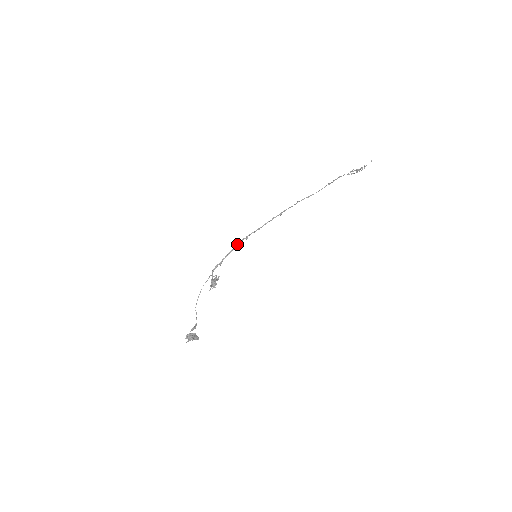
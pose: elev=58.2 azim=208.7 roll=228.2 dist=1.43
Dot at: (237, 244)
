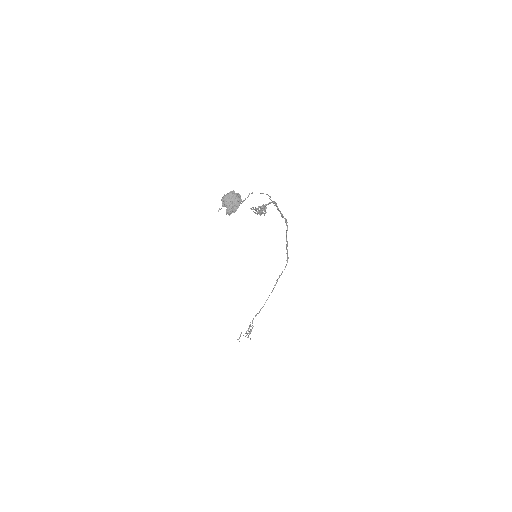
Dot at: (286, 221)
